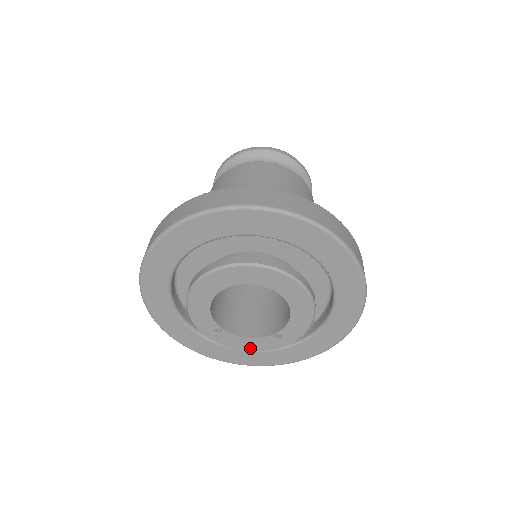
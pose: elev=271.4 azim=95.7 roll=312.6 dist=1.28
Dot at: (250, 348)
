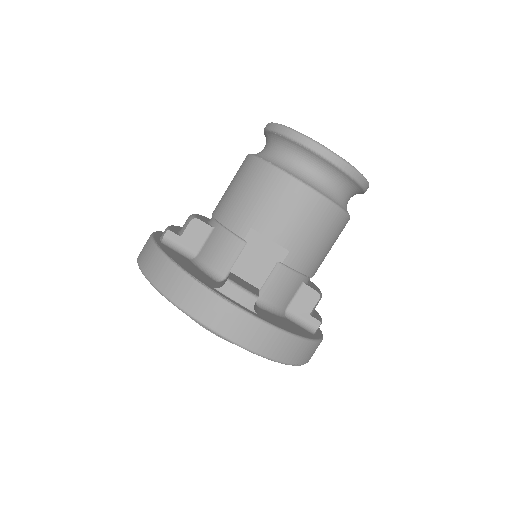
Dot at: occluded
